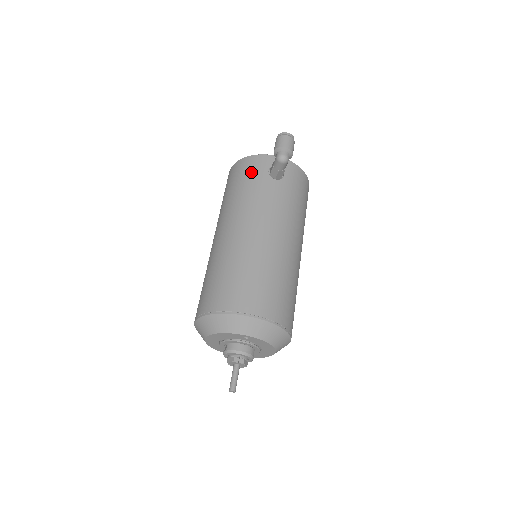
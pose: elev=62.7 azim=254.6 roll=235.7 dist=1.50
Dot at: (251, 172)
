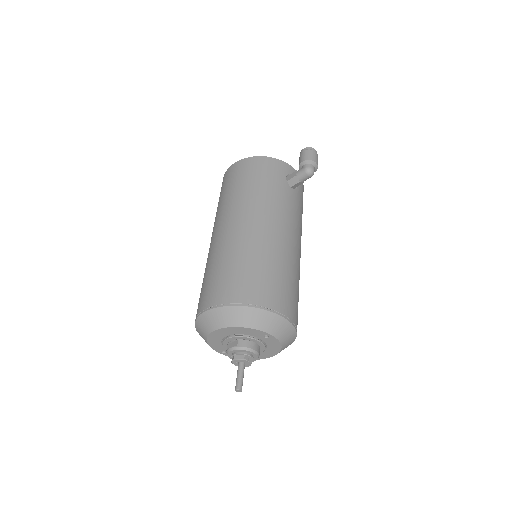
Dot at: (270, 173)
